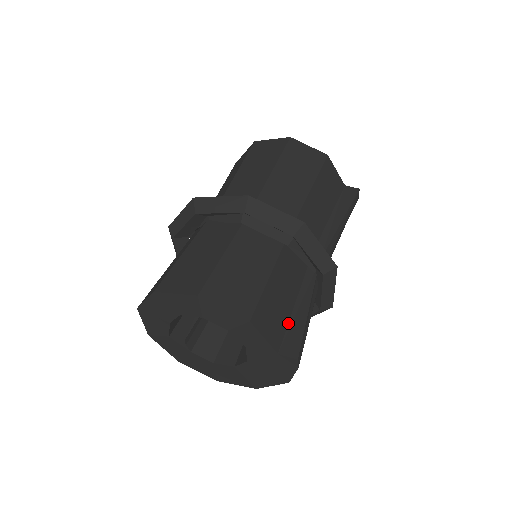
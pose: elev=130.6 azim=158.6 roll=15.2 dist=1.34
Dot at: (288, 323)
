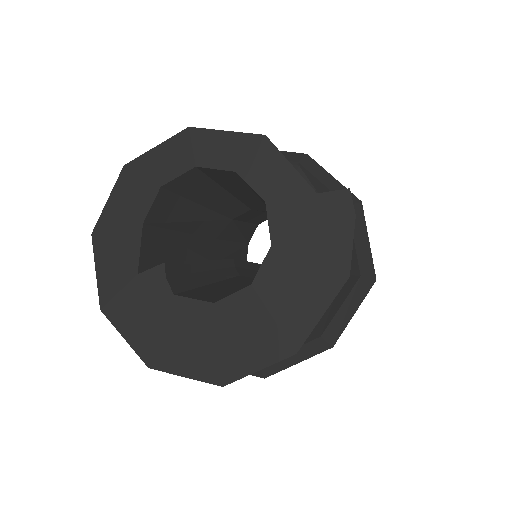
Dot at: occluded
